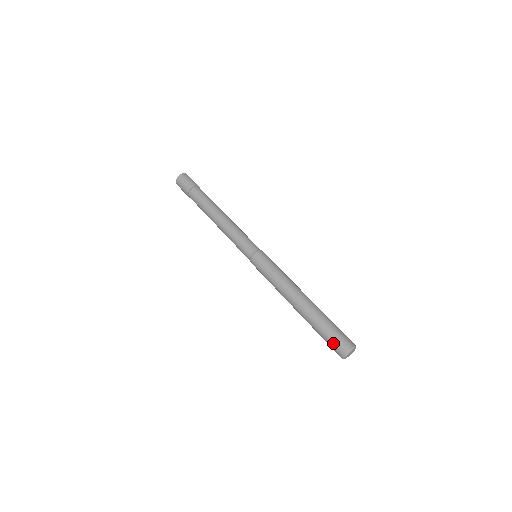
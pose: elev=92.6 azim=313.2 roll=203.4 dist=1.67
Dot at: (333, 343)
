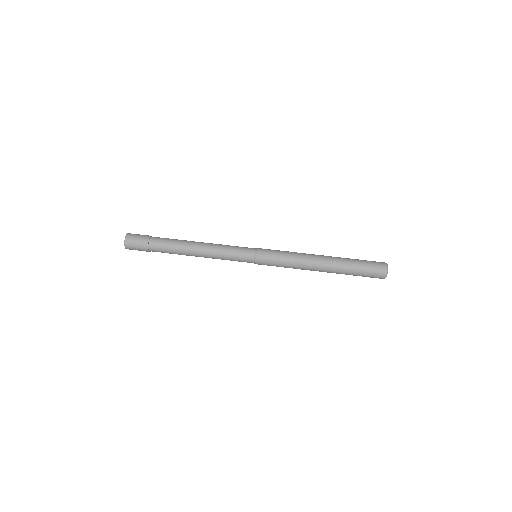
Dot at: (370, 277)
